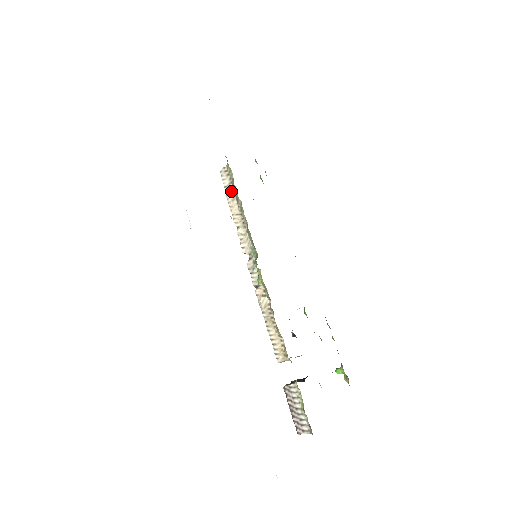
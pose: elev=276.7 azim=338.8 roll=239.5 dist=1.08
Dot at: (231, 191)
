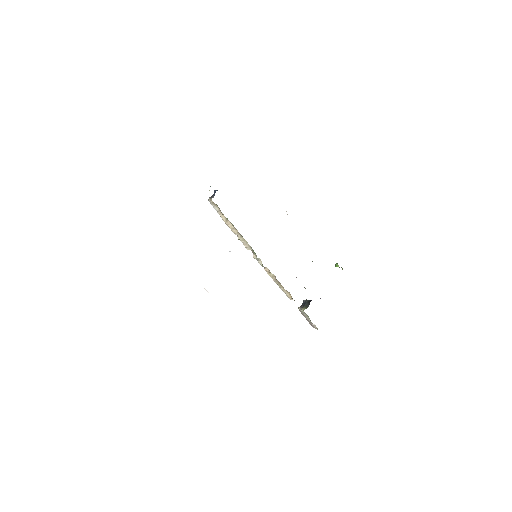
Dot at: (223, 215)
